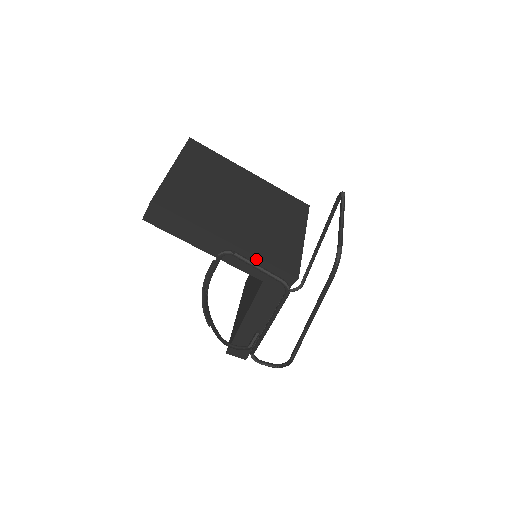
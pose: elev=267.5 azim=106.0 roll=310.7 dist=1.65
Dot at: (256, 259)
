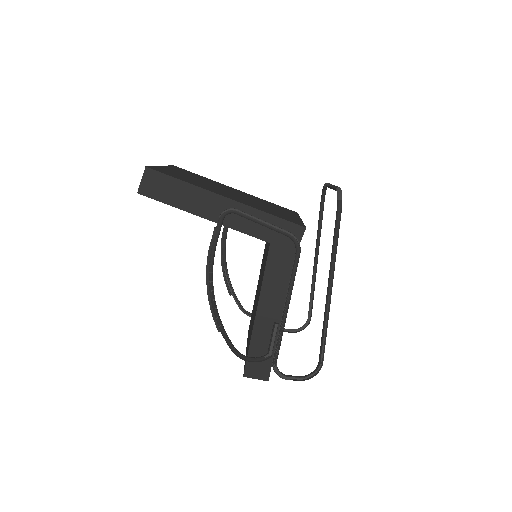
Dot at: (258, 213)
